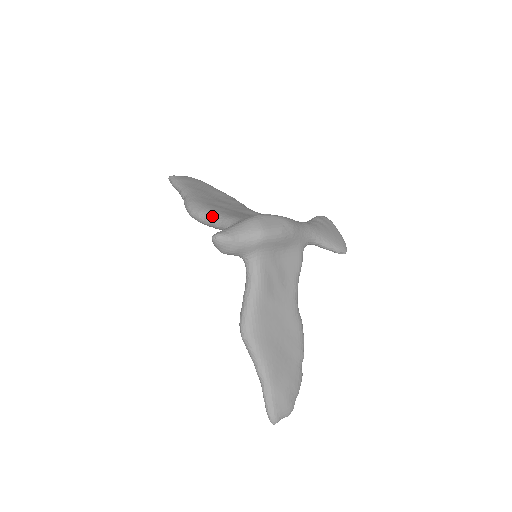
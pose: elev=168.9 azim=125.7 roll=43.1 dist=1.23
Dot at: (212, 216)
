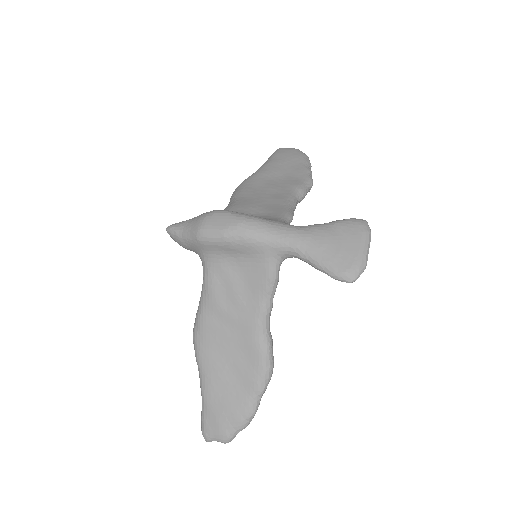
Dot at: (229, 202)
